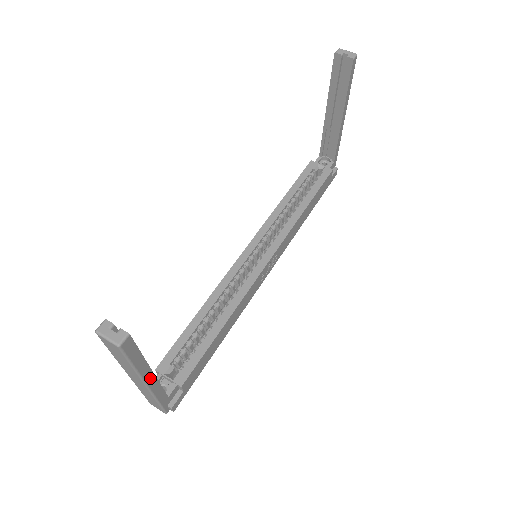
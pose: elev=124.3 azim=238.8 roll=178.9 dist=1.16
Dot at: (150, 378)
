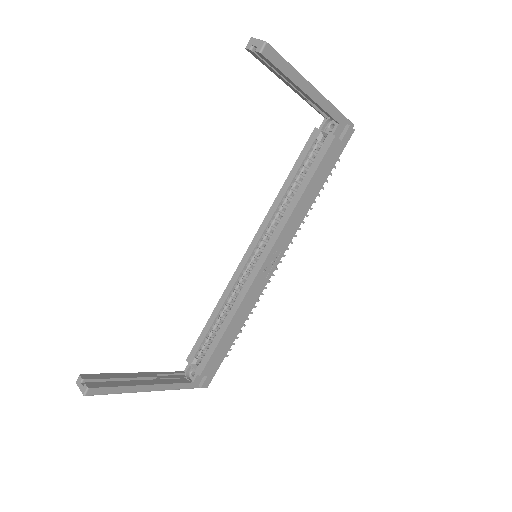
Dot at: (149, 388)
